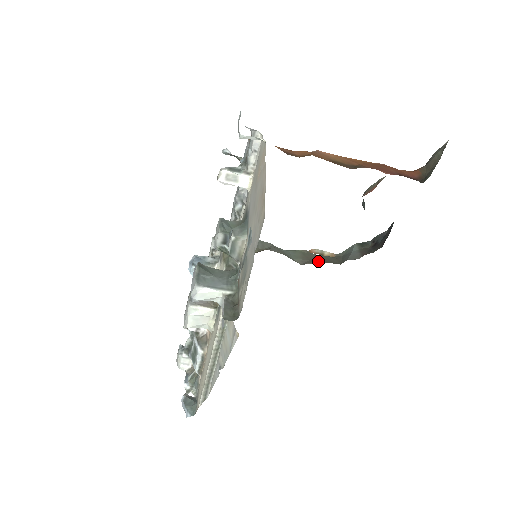
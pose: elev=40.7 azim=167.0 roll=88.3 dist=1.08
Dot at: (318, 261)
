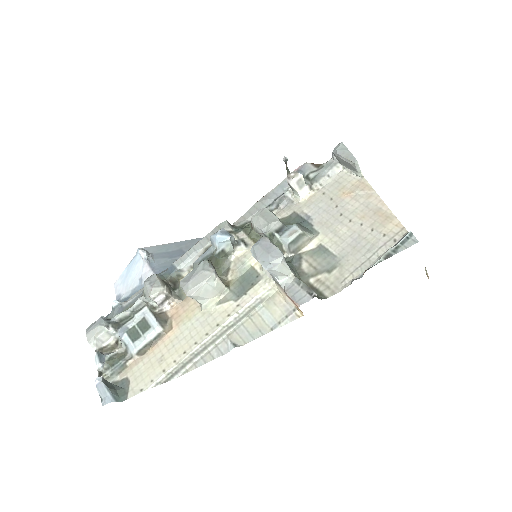
Dot at: occluded
